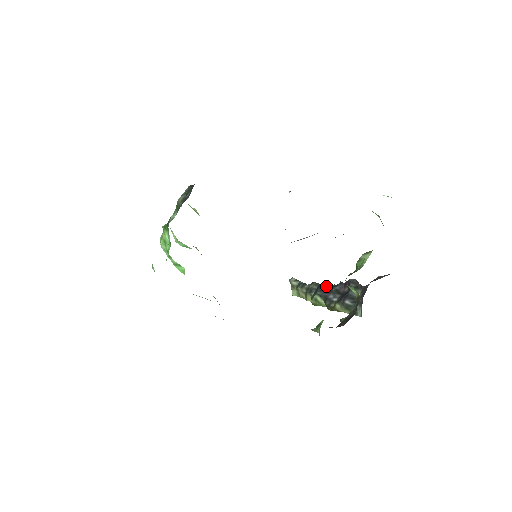
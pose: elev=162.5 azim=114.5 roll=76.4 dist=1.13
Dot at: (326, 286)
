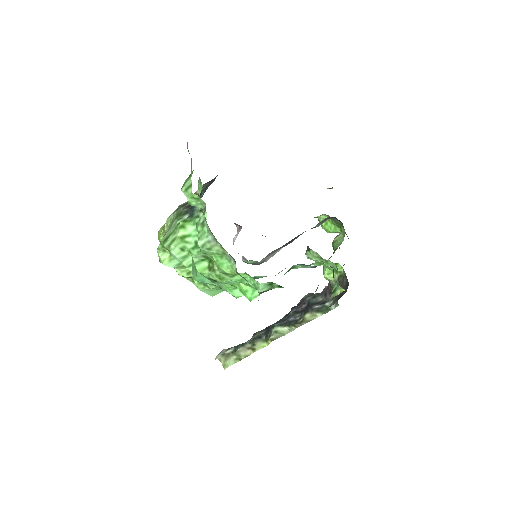
Dot at: (277, 321)
